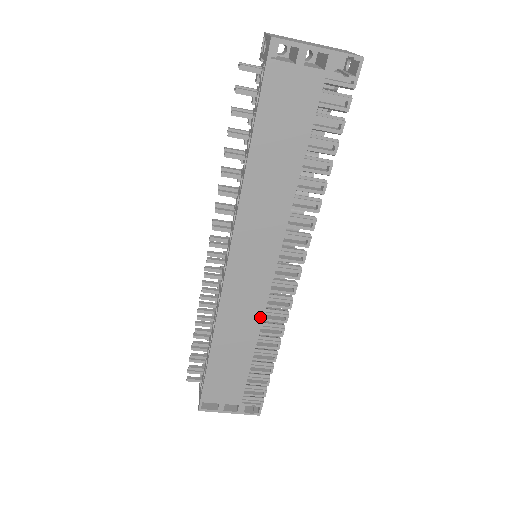
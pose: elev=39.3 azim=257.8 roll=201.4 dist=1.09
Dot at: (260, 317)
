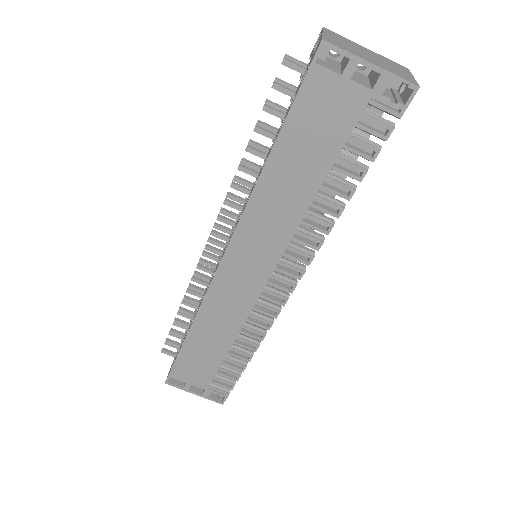
Dot at: (244, 317)
